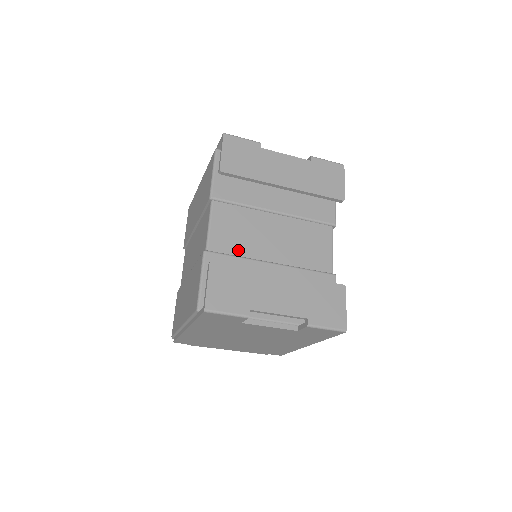
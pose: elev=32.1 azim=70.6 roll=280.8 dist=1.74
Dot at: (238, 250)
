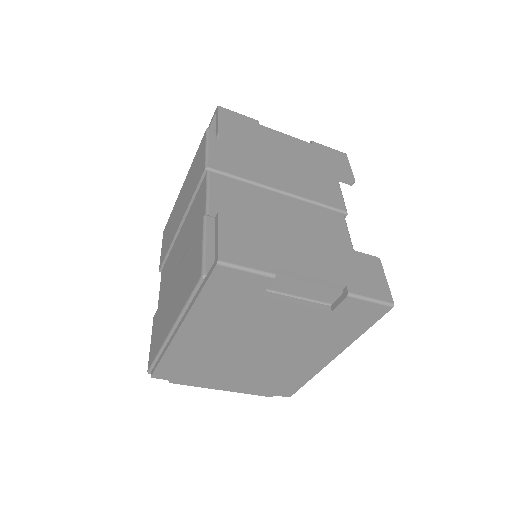
Dot at: occluded
